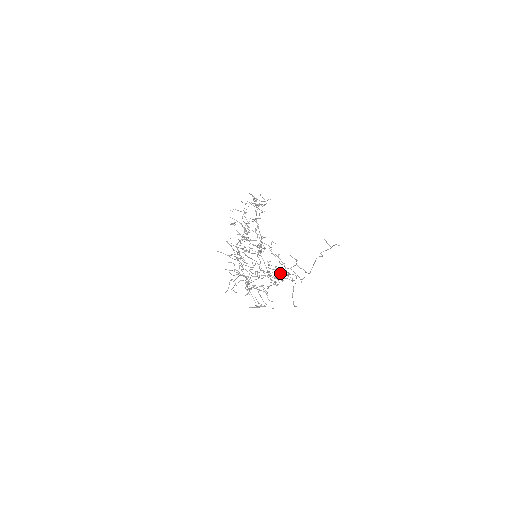
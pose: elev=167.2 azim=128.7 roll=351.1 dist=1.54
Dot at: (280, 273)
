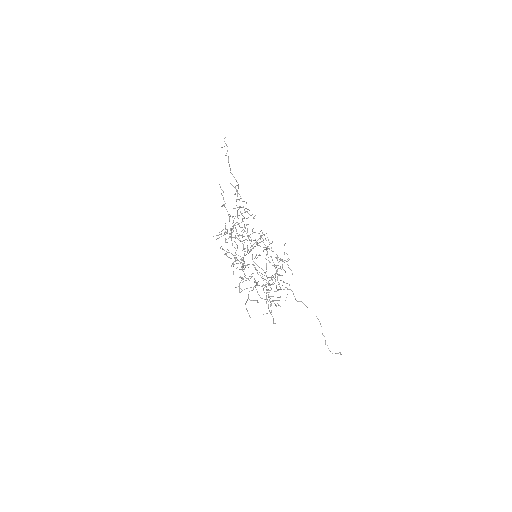
Dot at: occluded
